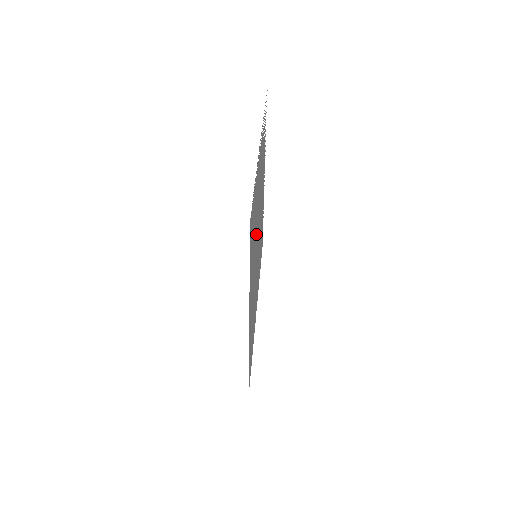
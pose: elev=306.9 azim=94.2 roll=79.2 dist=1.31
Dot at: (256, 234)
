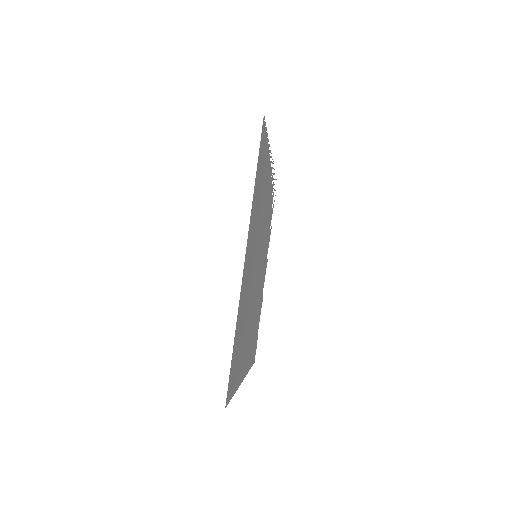
Dot at: (260, 224)
